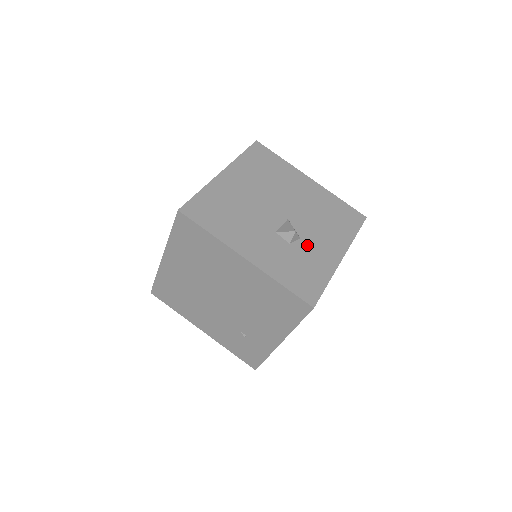
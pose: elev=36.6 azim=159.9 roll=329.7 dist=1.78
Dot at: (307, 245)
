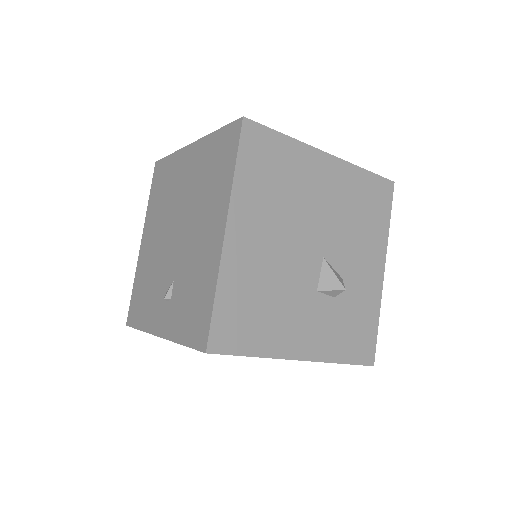
Dot at: (350, 284)
